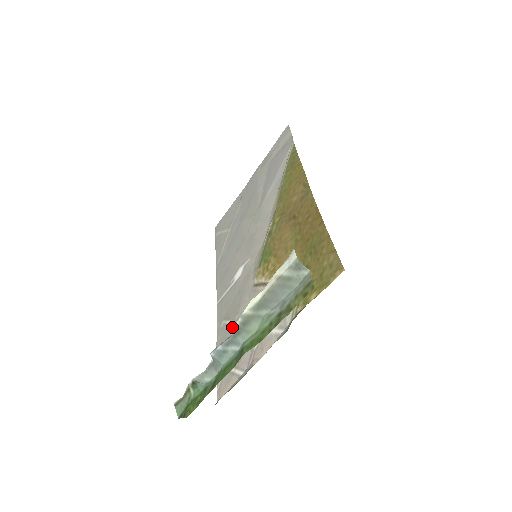
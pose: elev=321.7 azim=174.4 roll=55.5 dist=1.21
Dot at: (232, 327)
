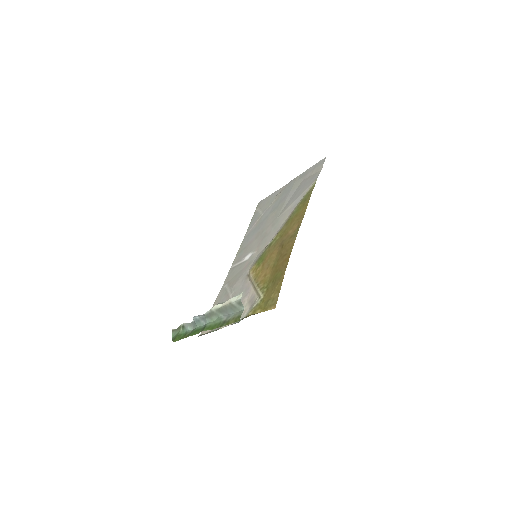
Dot at: (227, 293)
